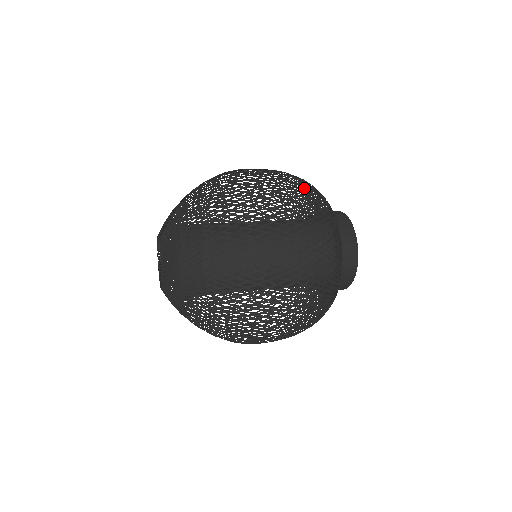
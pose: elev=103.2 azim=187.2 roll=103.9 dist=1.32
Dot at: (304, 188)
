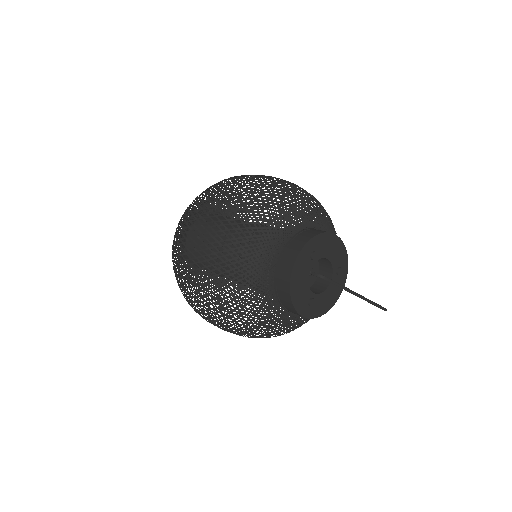
Dot at: occluded
